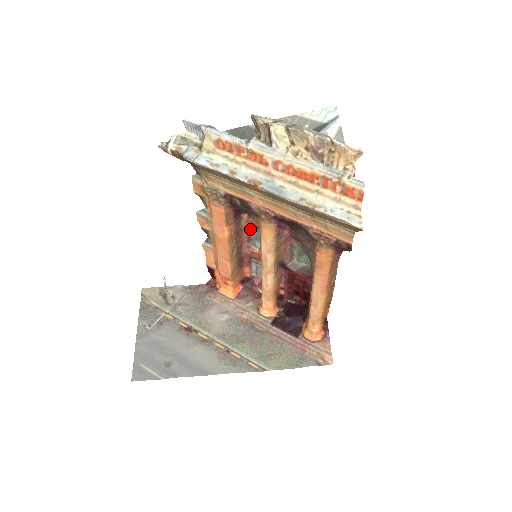
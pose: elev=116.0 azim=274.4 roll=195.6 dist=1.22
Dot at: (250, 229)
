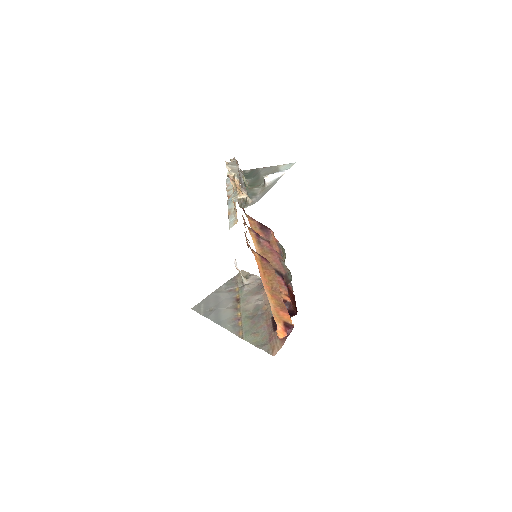
Dot at: (280, 245)
